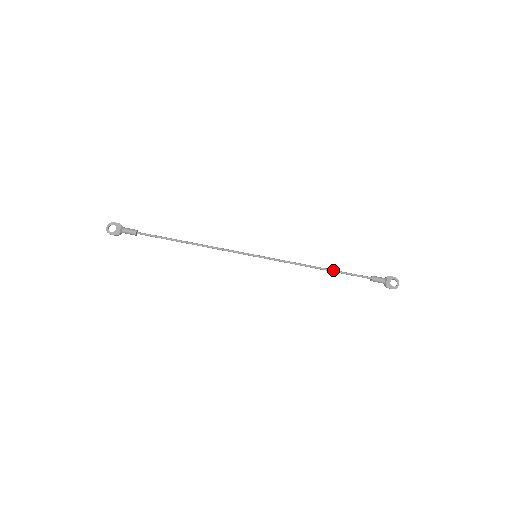
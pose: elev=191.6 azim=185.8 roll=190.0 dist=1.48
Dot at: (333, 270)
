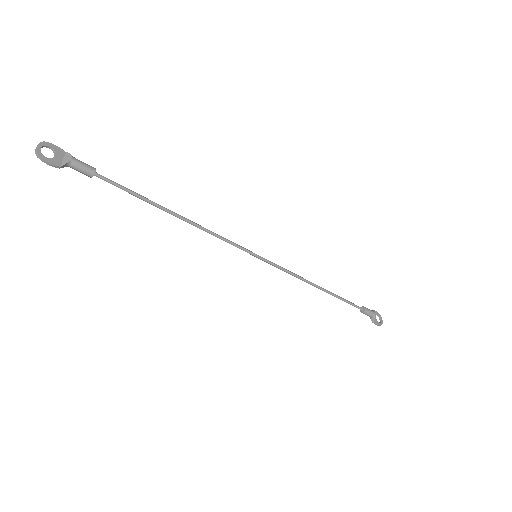
Dot at: occluded
